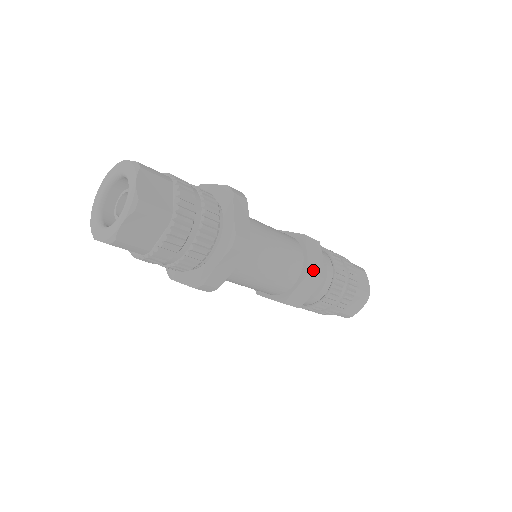
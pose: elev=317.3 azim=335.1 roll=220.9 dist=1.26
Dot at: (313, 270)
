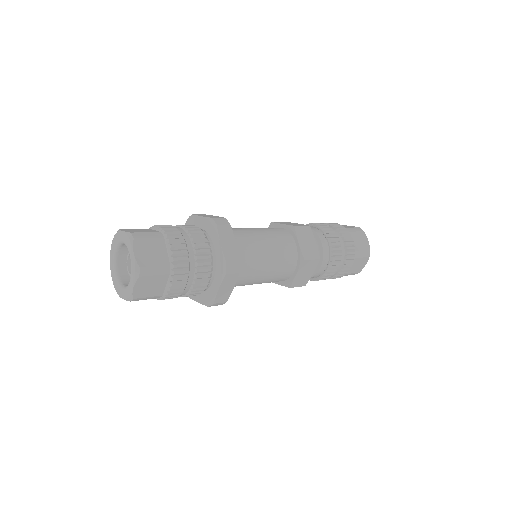
Dot at: (295, 285)
